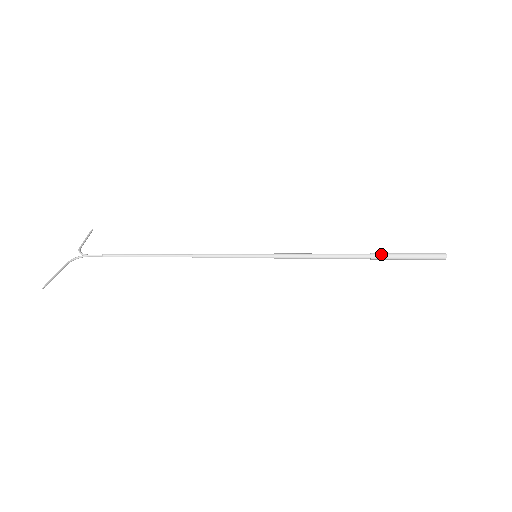
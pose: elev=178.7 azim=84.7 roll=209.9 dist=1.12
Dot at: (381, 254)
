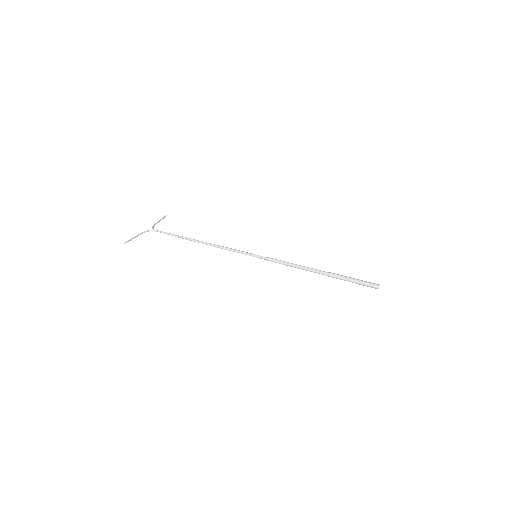
Dot at: (335, 274)
